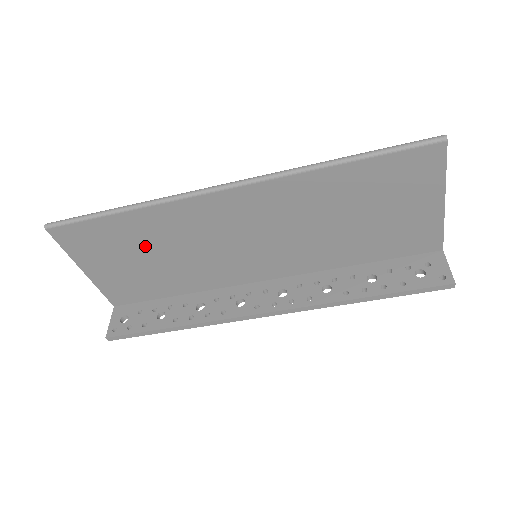
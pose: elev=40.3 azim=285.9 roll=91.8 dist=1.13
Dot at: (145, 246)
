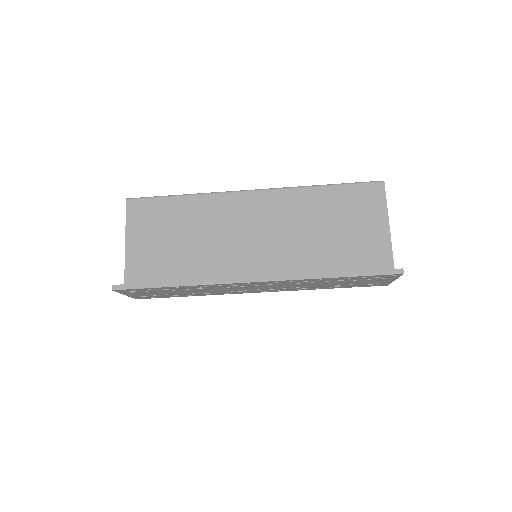
Dot at: (182, 227)
